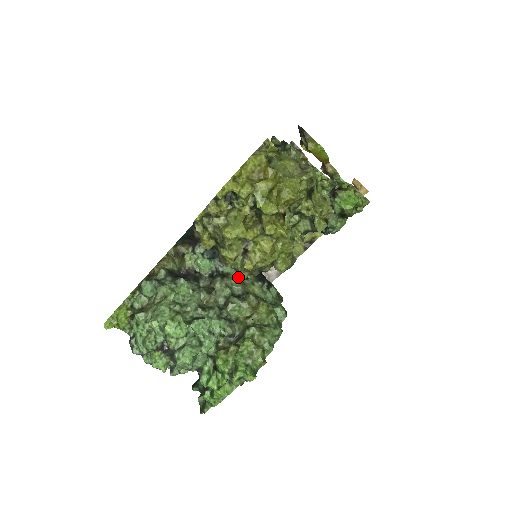
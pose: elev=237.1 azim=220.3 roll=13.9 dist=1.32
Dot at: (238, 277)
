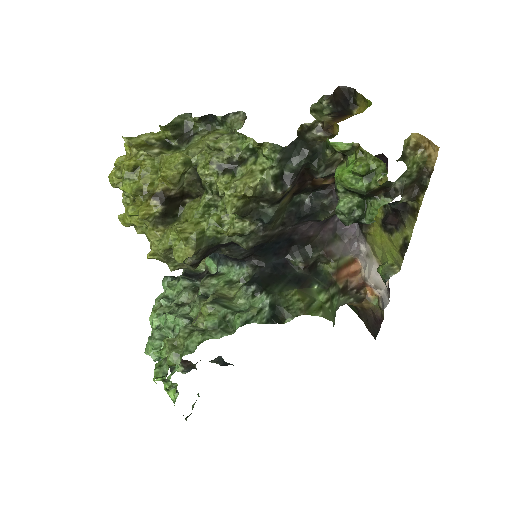
Dot at: (229, 278)
